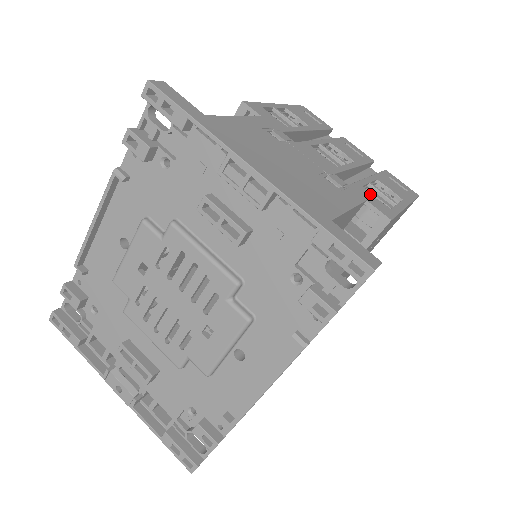
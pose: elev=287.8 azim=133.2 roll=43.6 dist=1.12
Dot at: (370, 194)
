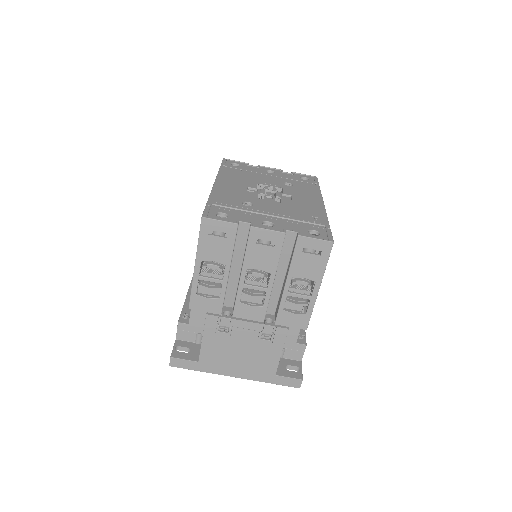
Dot at: (290, 314)
